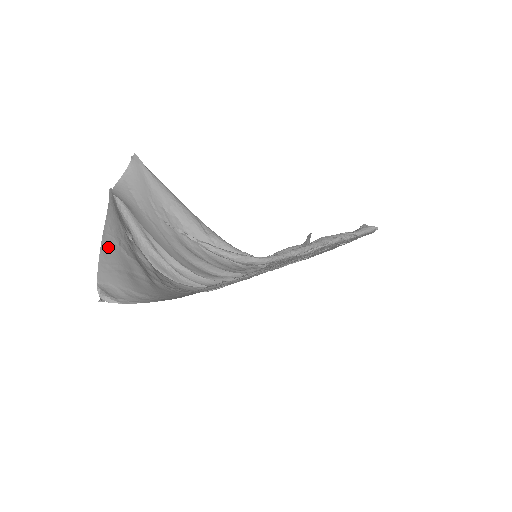
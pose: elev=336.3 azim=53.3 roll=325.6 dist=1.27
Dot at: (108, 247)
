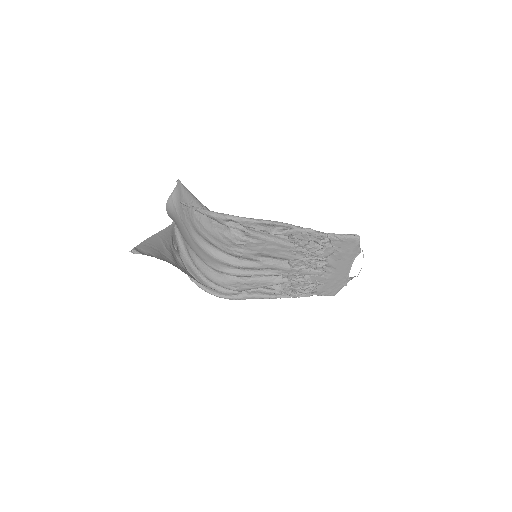
Dot at: (154, 239)
